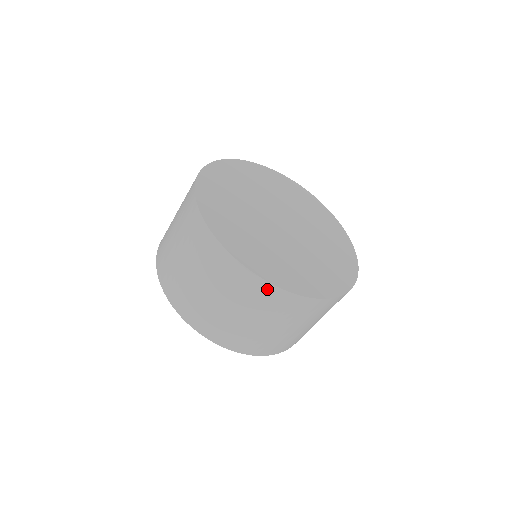
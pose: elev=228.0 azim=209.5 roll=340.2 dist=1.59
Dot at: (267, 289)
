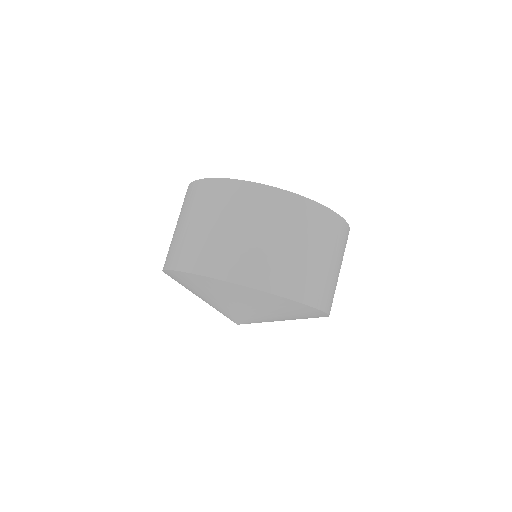
Dot at: (285, 198)
